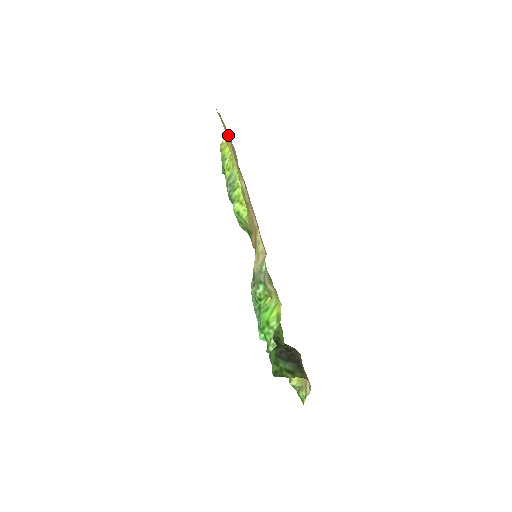
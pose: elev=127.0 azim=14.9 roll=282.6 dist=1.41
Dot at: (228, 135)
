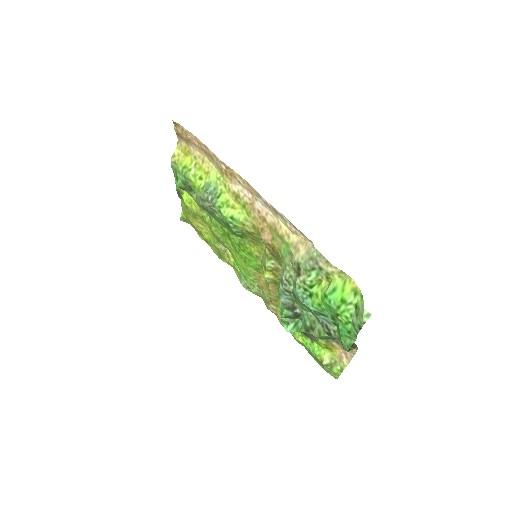
Dot at: (202, 143)
